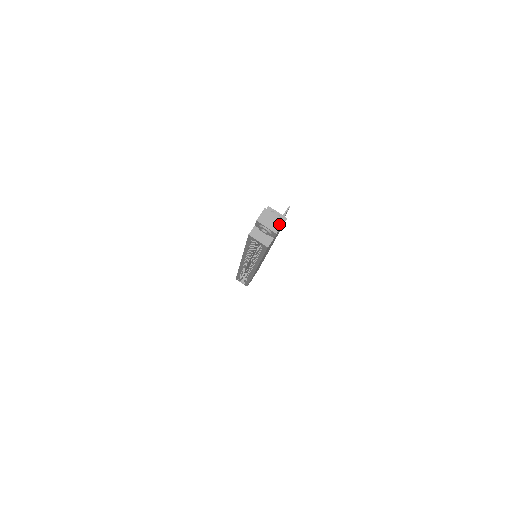
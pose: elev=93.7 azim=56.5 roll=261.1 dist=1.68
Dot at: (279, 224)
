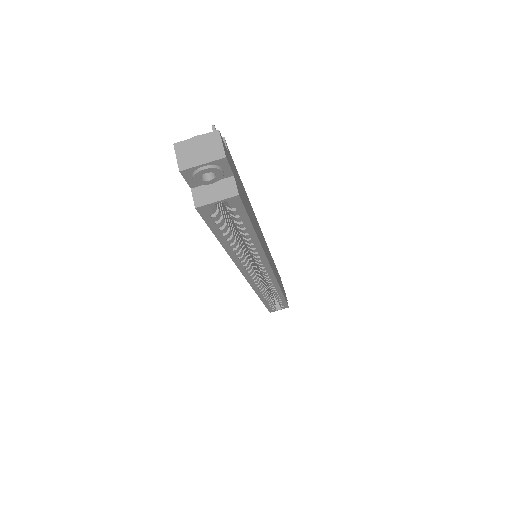
Dot at: (215, 142)
